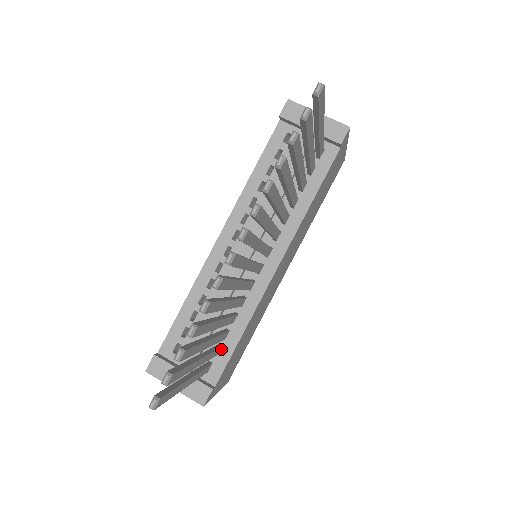
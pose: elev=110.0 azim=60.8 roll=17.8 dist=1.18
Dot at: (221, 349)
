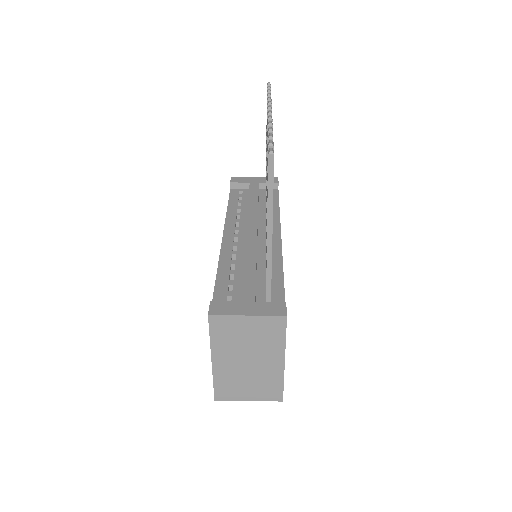
Dot at: (272, 286)
